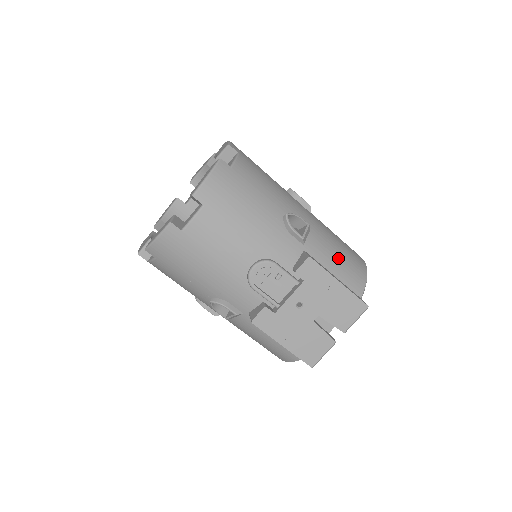
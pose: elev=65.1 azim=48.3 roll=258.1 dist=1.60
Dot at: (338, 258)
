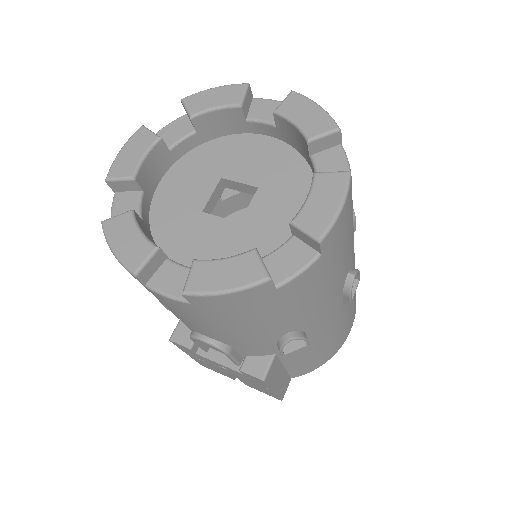
Dot at: (309, 358)
